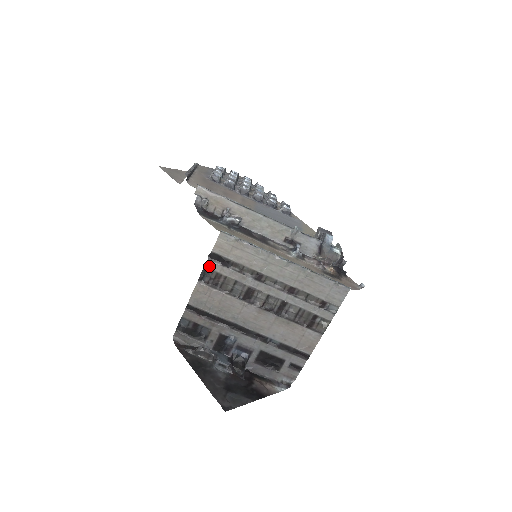
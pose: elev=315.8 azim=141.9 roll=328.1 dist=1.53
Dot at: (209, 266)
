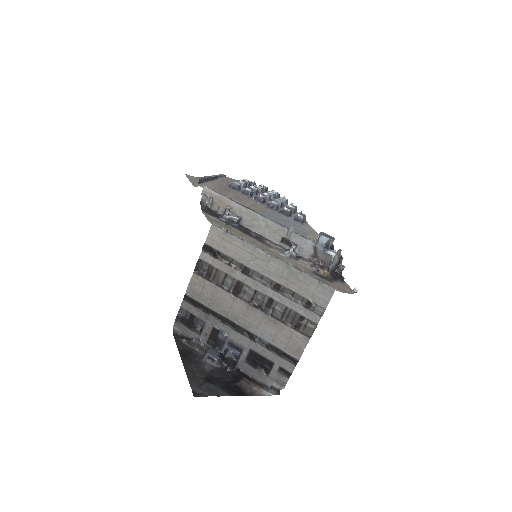
Dot at: (203, 257)
